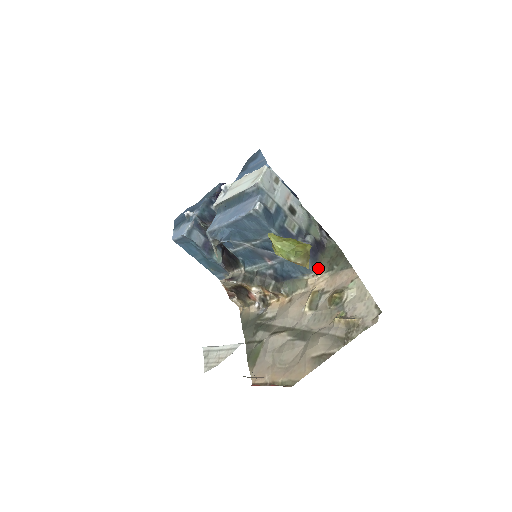
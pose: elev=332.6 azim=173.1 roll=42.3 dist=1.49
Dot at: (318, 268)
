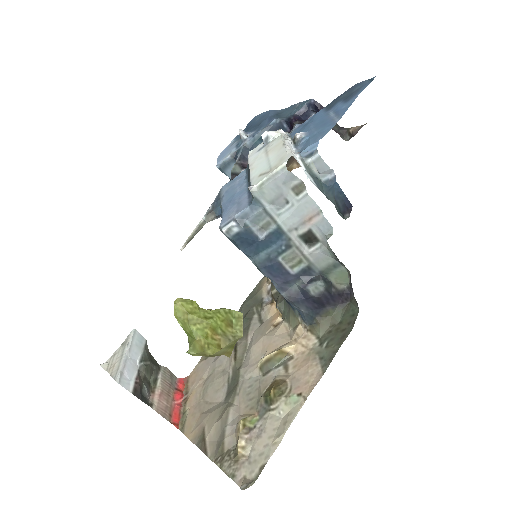
Dot at: (314, 324)
